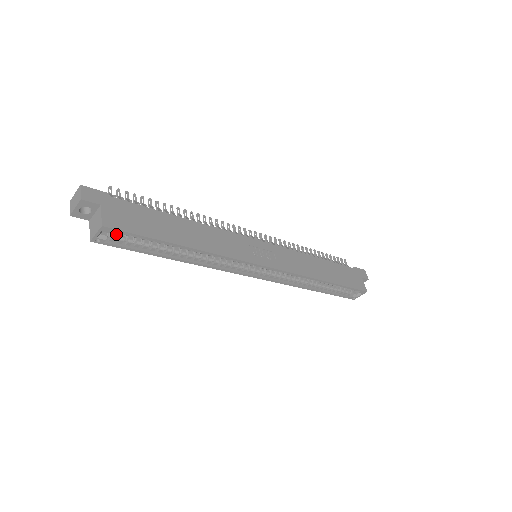
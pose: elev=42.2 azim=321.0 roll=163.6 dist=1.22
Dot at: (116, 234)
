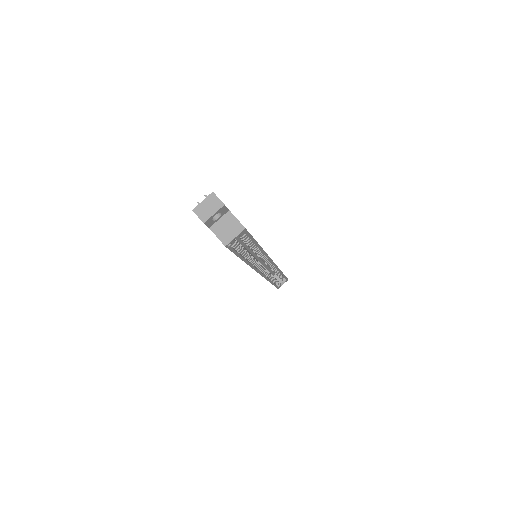
Dot at: occluded
